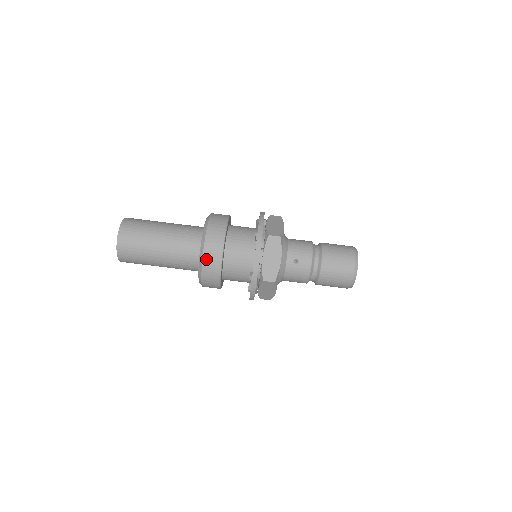
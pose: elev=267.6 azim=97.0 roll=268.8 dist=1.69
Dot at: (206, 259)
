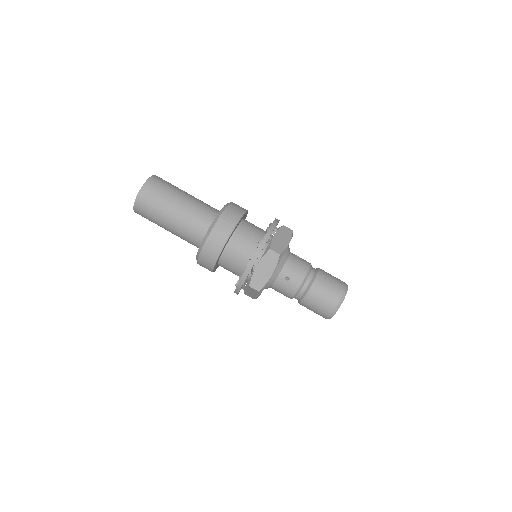
Dot at: (207, 247)
